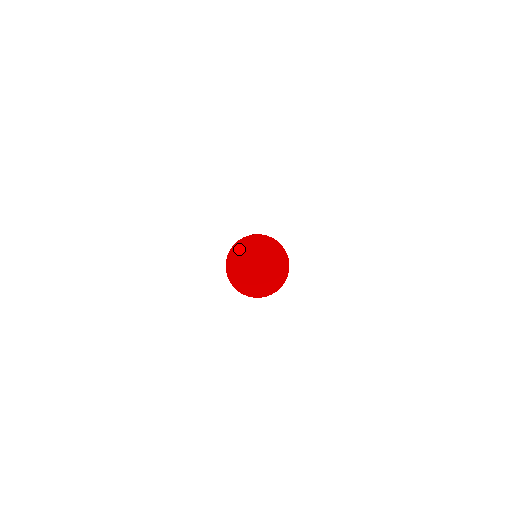
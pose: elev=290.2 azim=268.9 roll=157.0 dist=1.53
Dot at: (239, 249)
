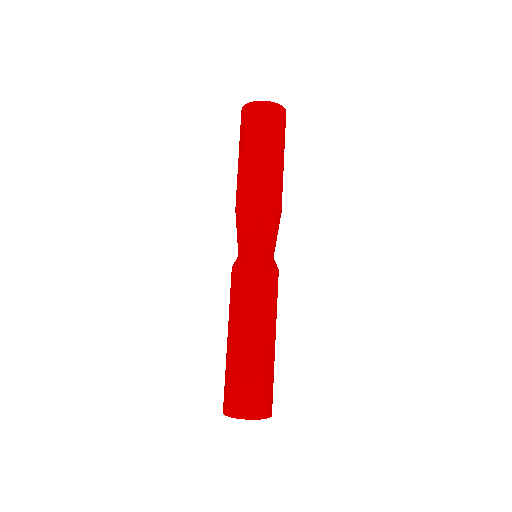
Dot at: occluded
